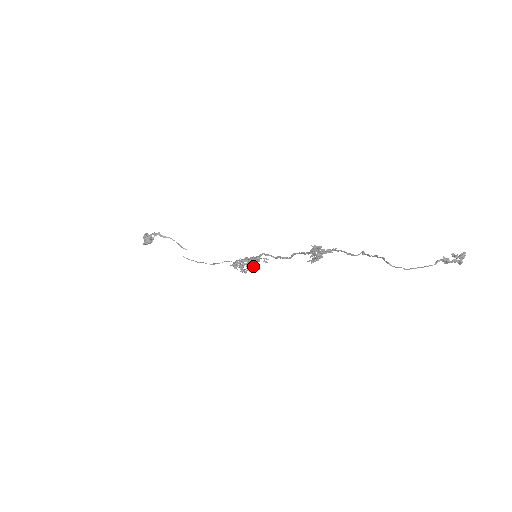
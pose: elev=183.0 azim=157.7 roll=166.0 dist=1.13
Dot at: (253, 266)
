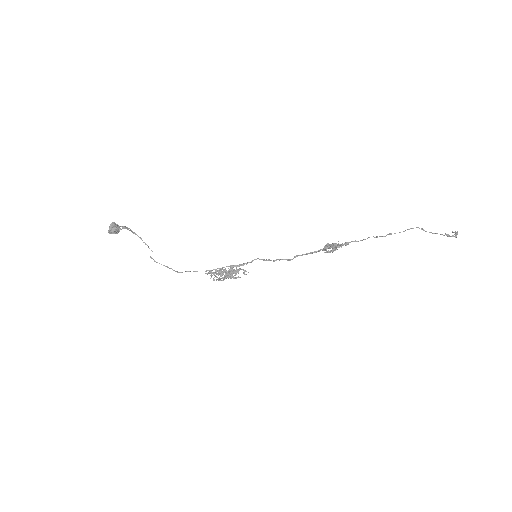
Dot at: occluded
